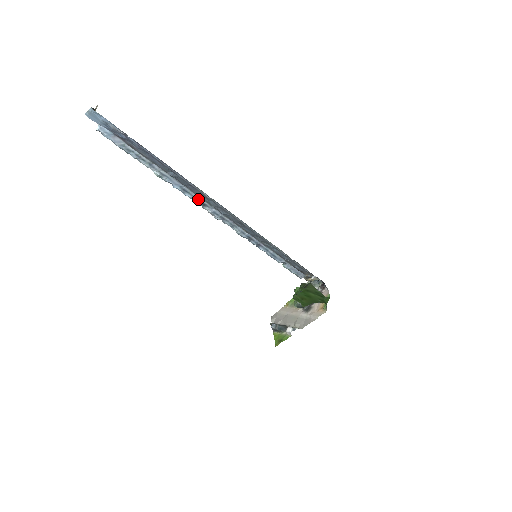
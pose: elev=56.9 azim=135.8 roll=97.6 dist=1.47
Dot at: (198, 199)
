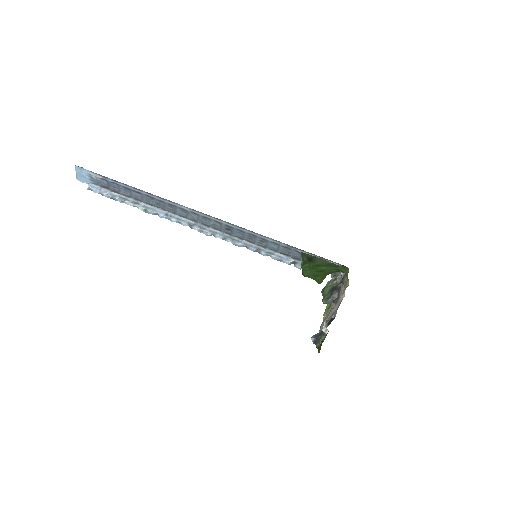
Dot at: (184, 220)
